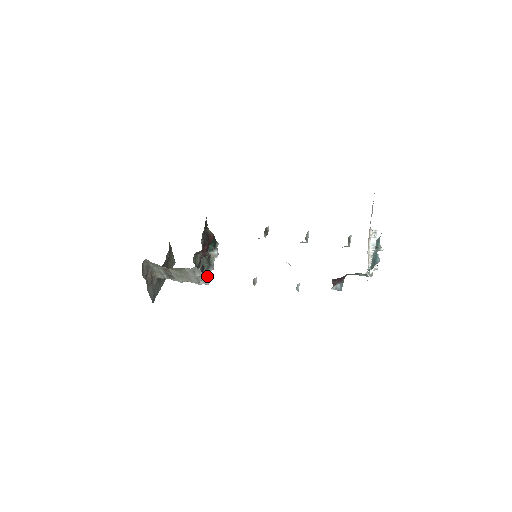
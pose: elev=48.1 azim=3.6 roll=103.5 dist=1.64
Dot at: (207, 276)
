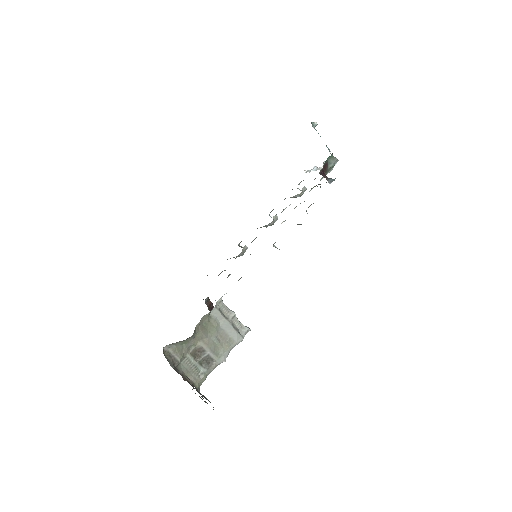
Dot at: occluded
